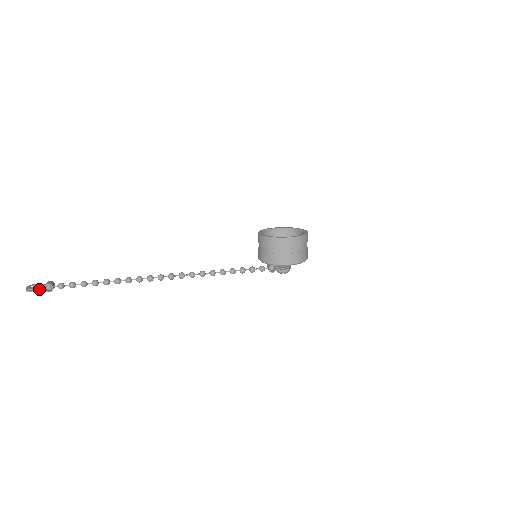
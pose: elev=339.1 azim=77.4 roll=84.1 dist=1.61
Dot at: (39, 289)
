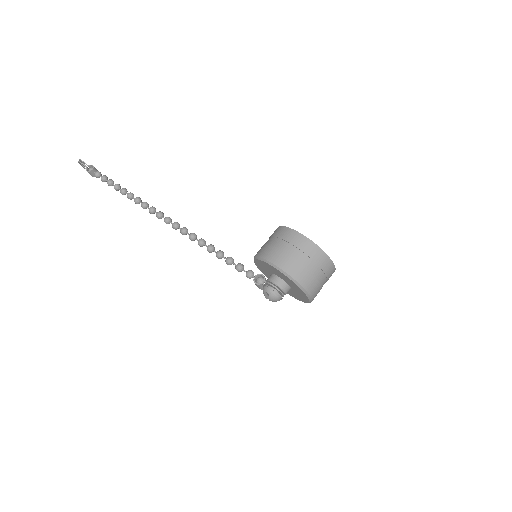
Dot at: occluded
